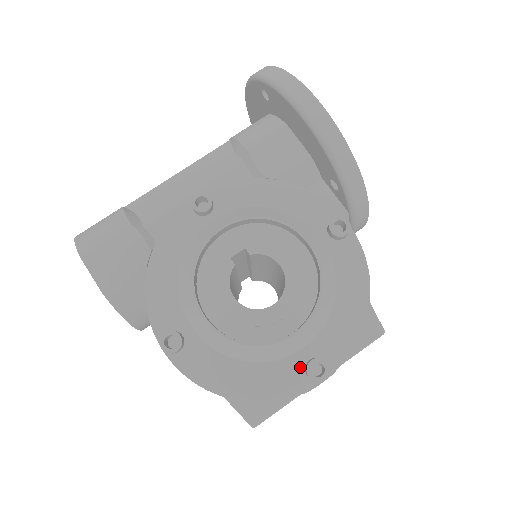
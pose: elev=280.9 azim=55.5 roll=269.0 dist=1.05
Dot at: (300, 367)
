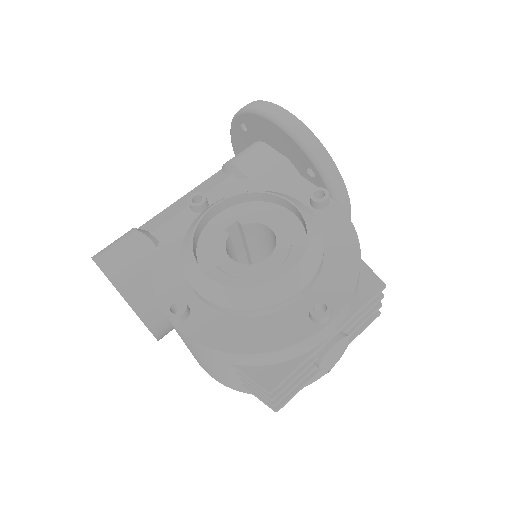
Dot at: (304, 314)
